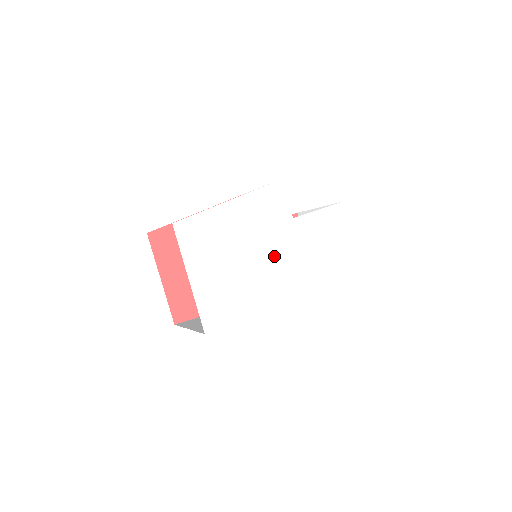
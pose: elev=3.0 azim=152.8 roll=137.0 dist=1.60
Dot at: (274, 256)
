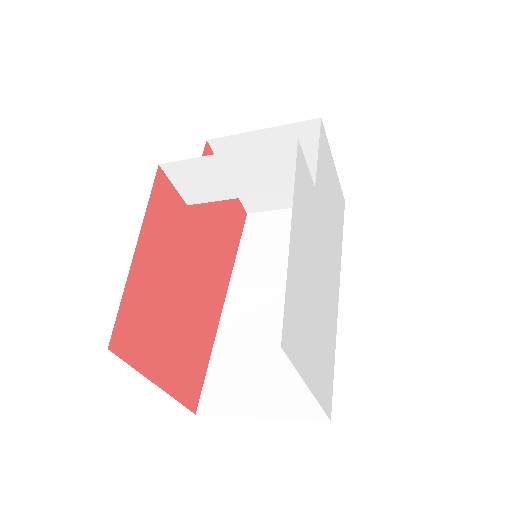
Dot at: (322, 256)
